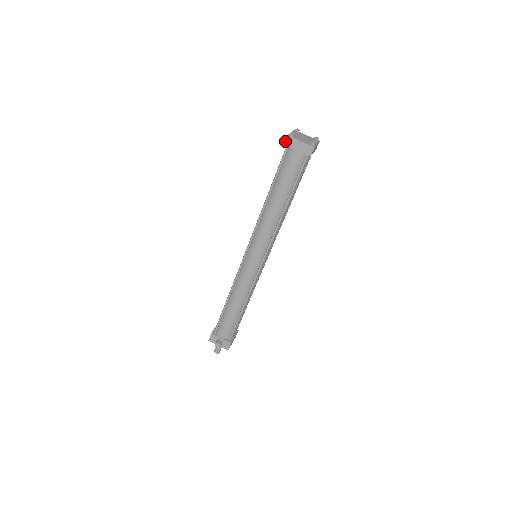
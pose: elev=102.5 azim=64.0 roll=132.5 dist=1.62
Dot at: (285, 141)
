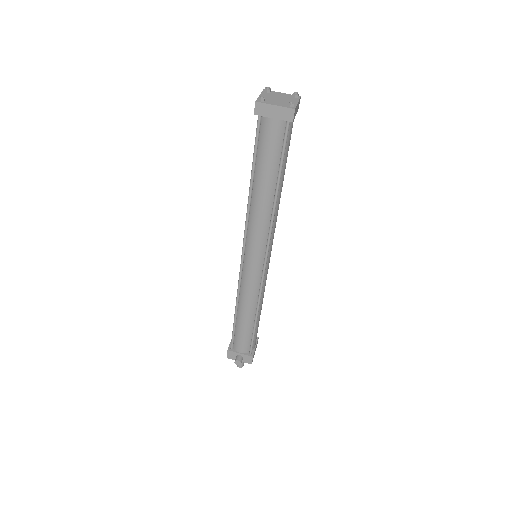
Dot at: (254, 110)
